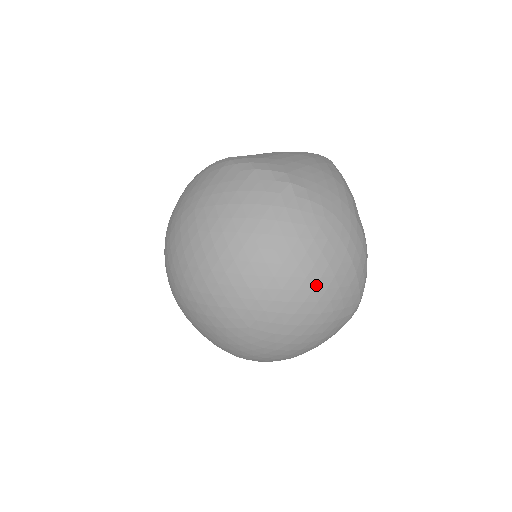
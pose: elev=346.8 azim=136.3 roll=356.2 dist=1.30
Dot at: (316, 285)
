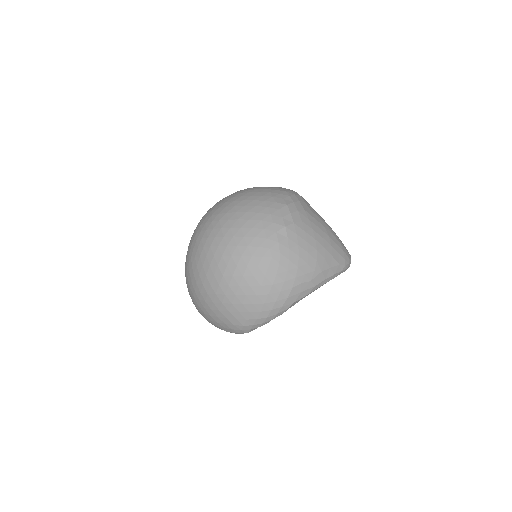
Dot at: (227, 276)
